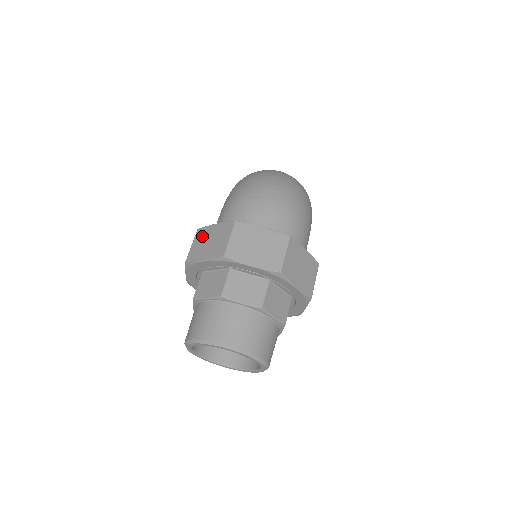
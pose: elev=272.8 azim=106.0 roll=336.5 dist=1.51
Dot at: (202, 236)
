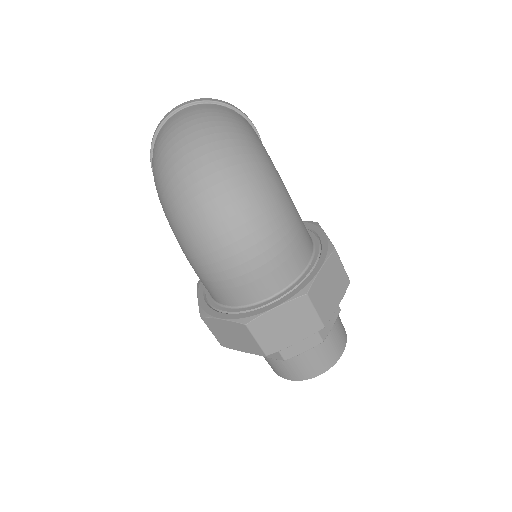
Dot at: (215, 328)
